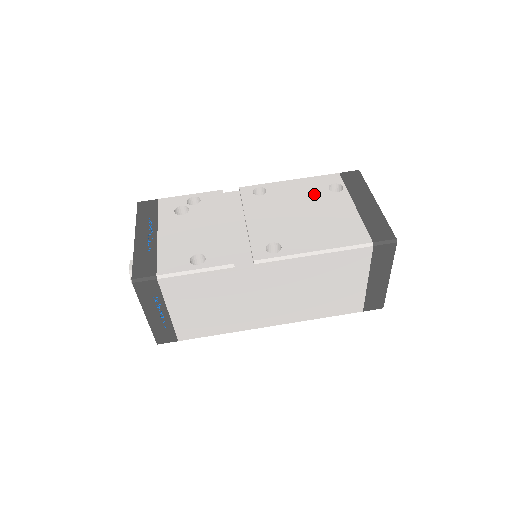
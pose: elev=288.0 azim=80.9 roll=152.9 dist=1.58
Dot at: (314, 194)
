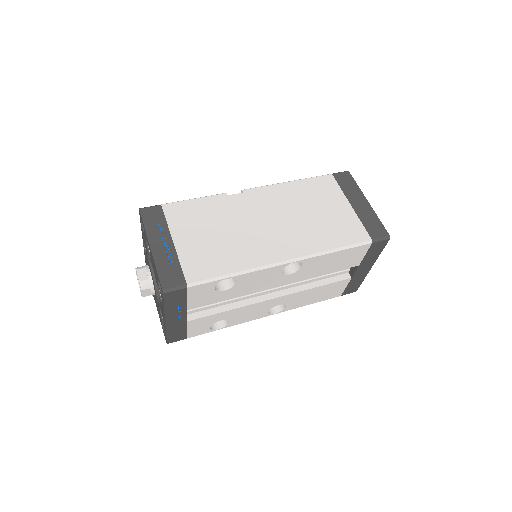
Dot at: occluded
